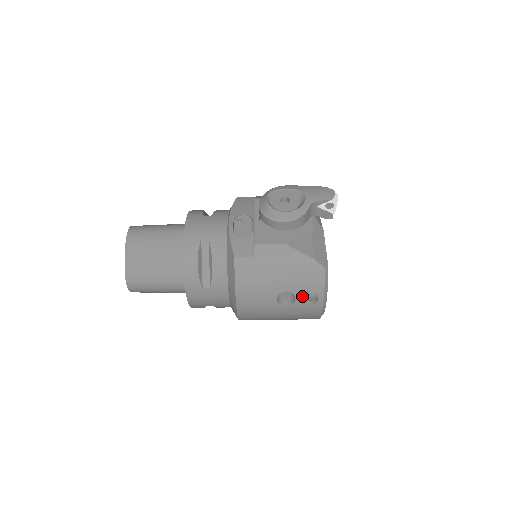
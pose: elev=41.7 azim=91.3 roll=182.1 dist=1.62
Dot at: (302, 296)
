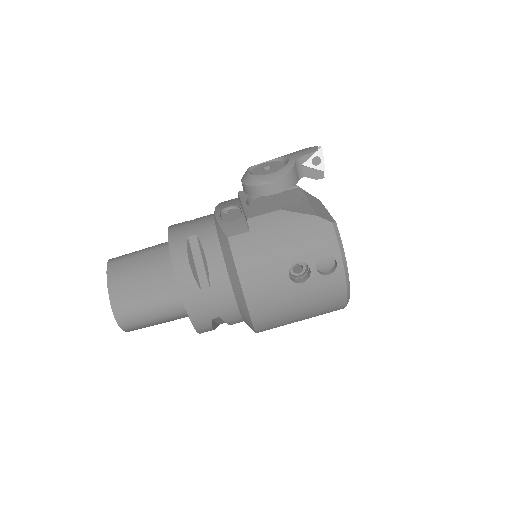
Dot at: (317, 265)
